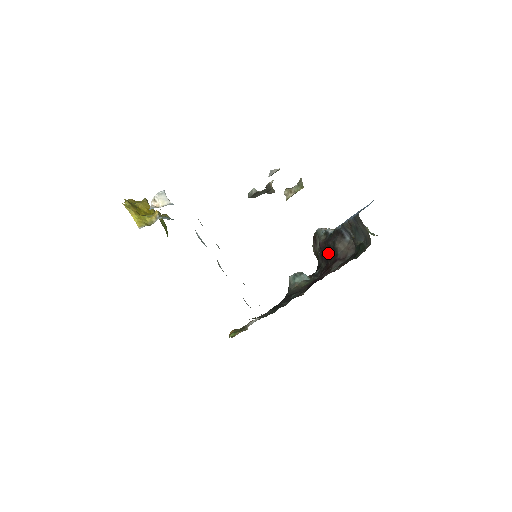
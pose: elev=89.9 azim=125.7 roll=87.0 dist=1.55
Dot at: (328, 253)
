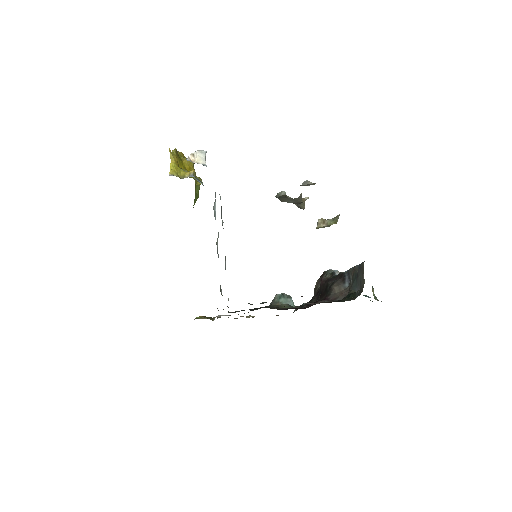
Dot at: (323, 291)
